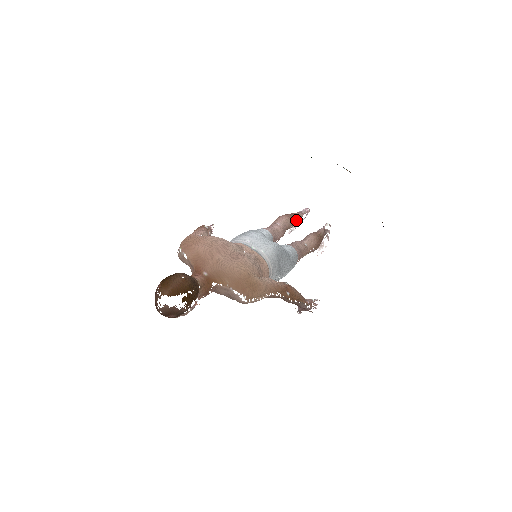
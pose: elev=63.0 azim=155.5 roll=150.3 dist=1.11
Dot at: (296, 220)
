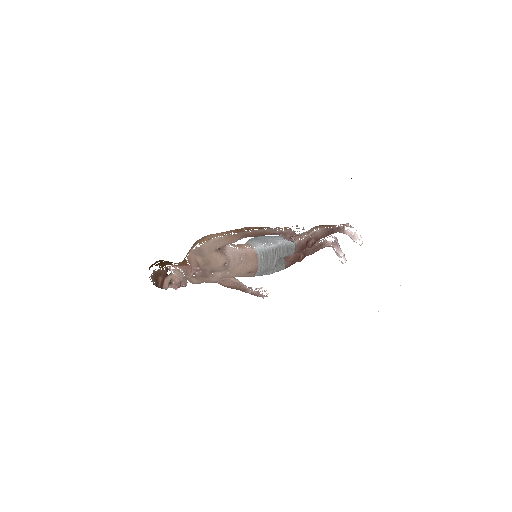
Dot at: occluded
